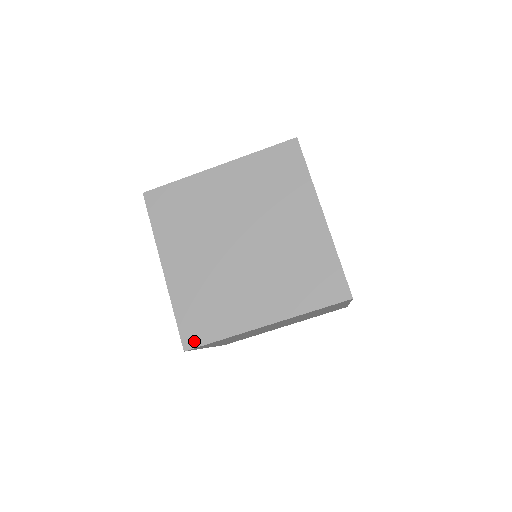
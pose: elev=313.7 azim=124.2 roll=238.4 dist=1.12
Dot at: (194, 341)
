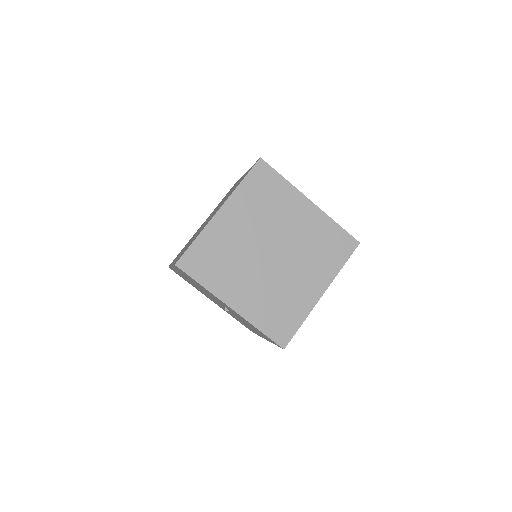
Dot at: (286, 338)
